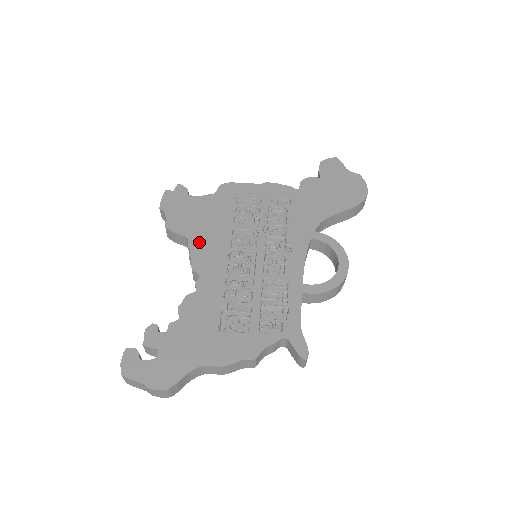
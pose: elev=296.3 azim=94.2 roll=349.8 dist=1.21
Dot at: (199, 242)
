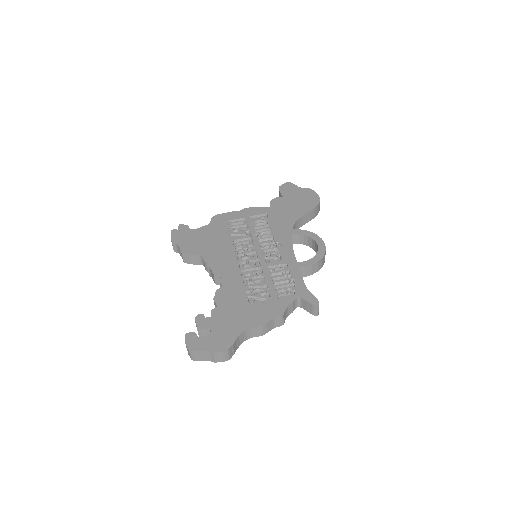
Dot at: (211, 256)
